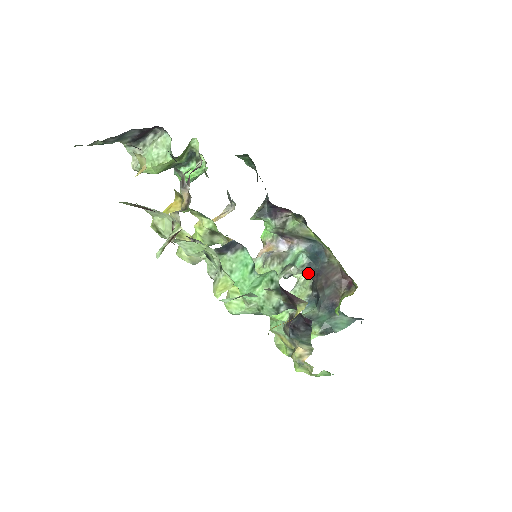
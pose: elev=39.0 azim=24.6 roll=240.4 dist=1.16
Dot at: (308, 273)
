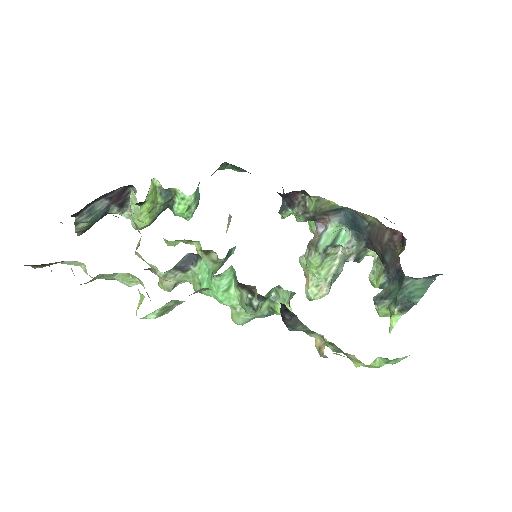
Dot at: (363, 246)
